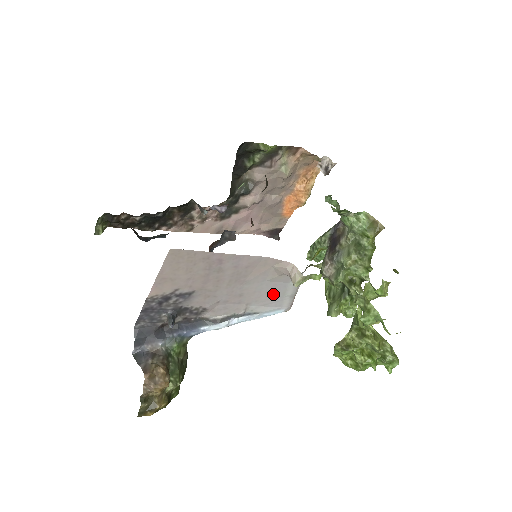
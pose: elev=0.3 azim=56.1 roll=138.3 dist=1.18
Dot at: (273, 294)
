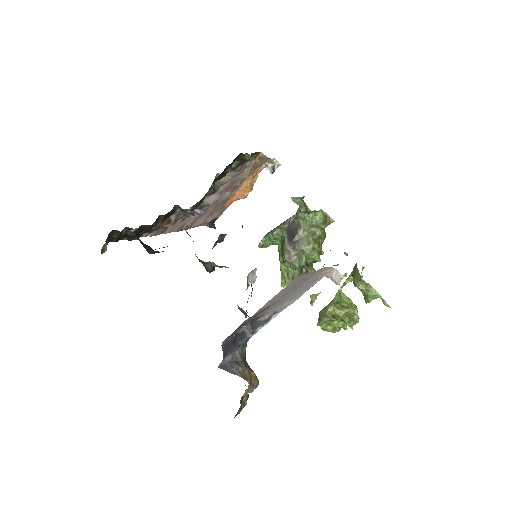
Dot at: (302, 291)
